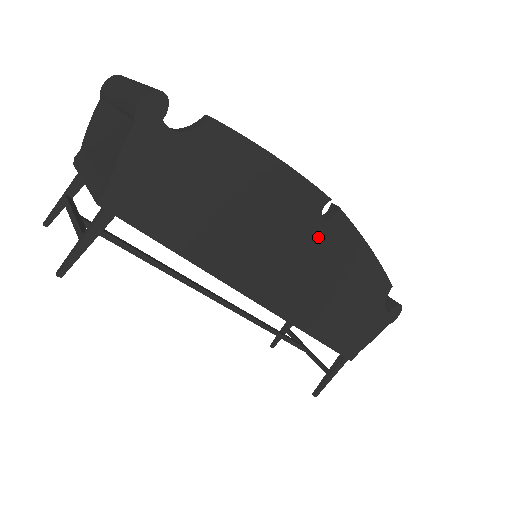
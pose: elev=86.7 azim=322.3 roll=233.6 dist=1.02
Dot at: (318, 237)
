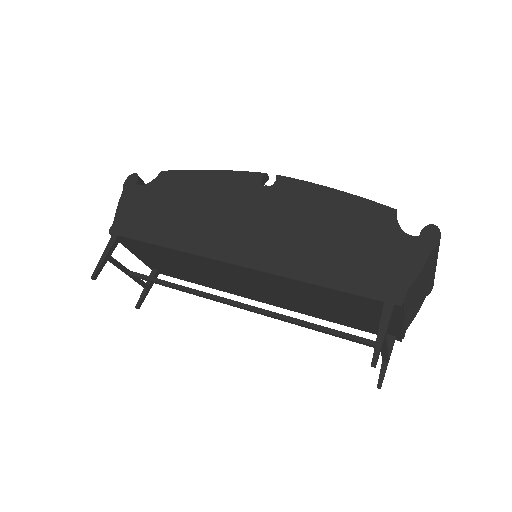
Dot at: (268, 200)
